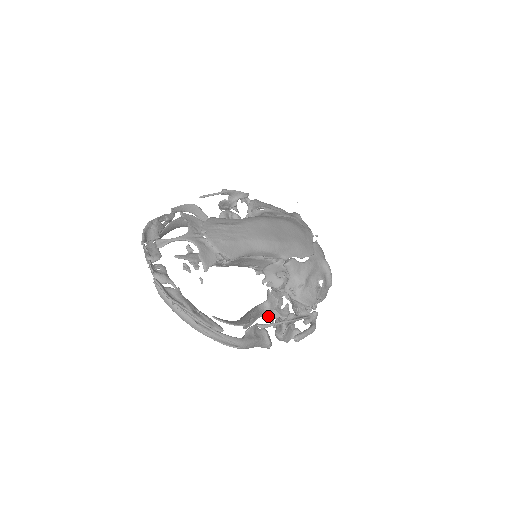
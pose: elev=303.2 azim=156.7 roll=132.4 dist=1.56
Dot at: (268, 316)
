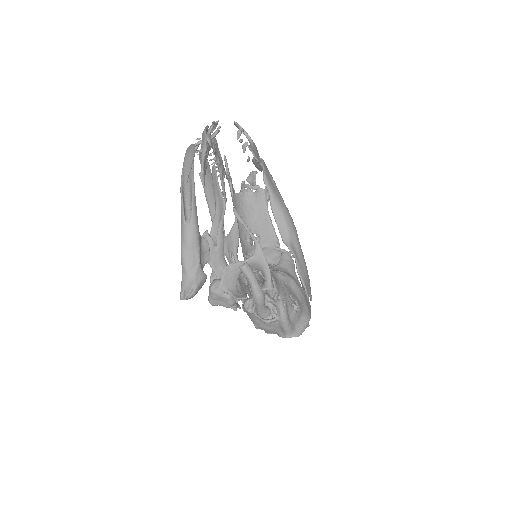
Dot at: occluded
